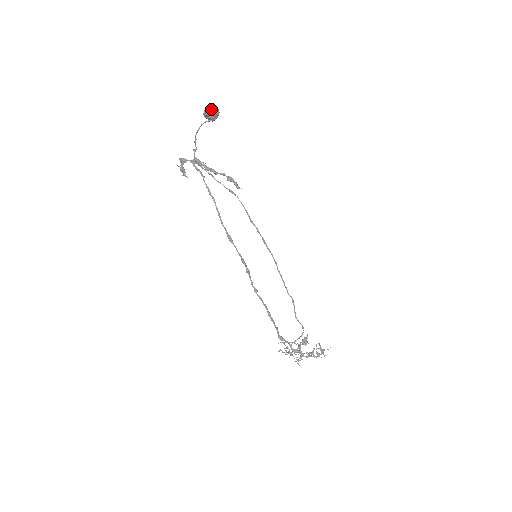
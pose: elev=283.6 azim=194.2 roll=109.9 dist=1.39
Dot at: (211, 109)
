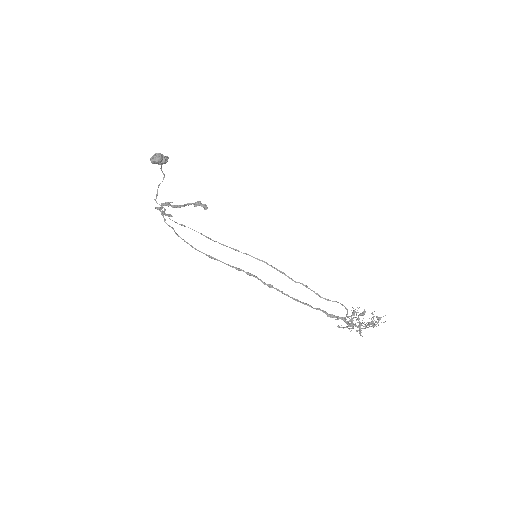
Dot at: (151, 160)
